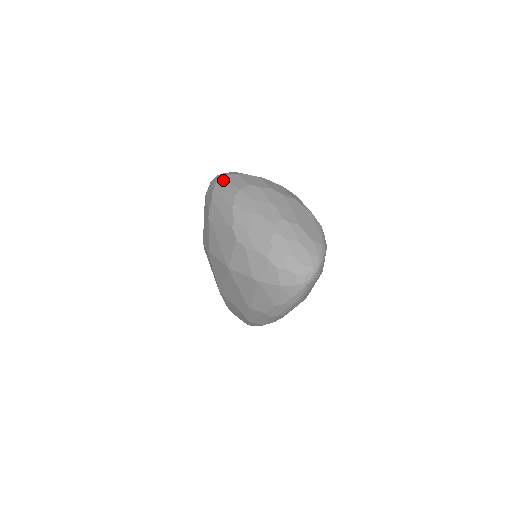
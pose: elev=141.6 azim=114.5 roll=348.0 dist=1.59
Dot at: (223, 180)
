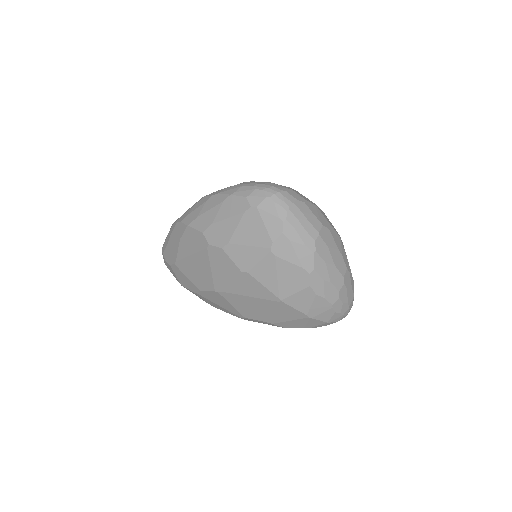
Dot at: (296, 210)
